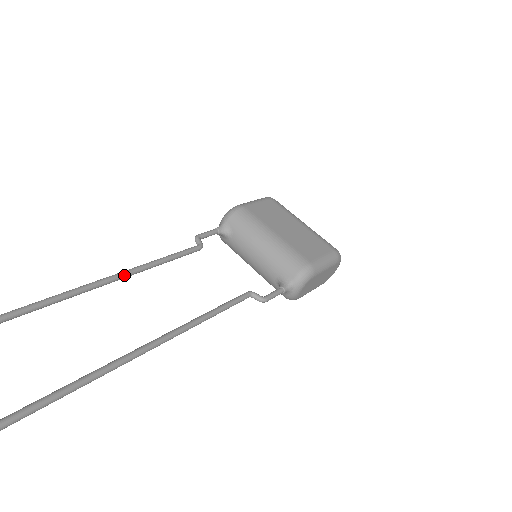
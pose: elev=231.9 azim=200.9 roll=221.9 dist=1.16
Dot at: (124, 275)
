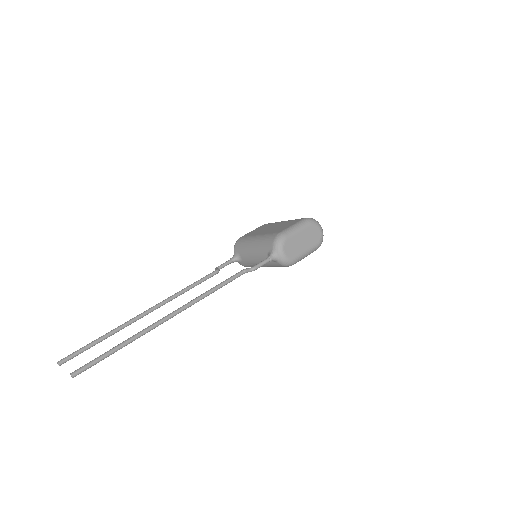
Dot at: (164, 301)
